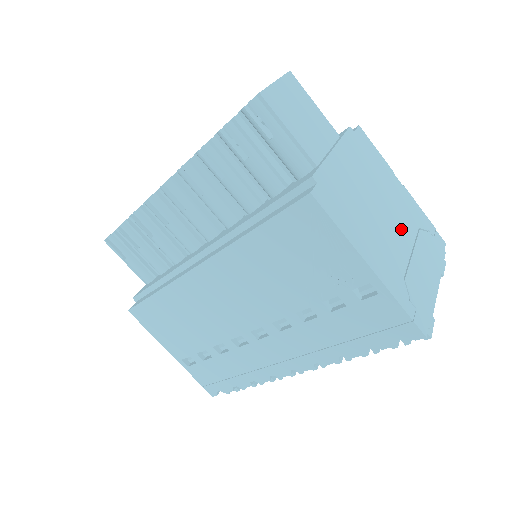
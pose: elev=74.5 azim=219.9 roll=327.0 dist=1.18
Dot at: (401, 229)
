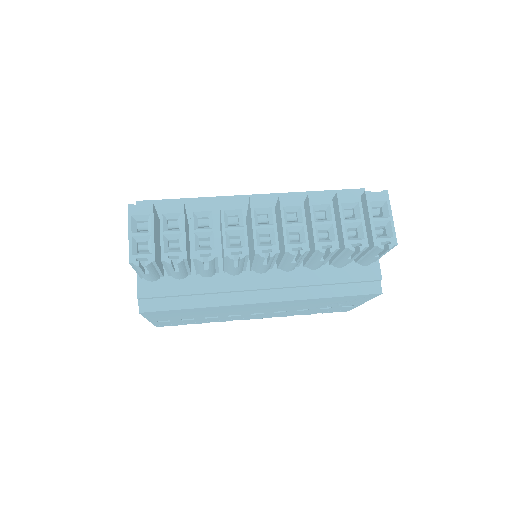
Dot at: occluded
